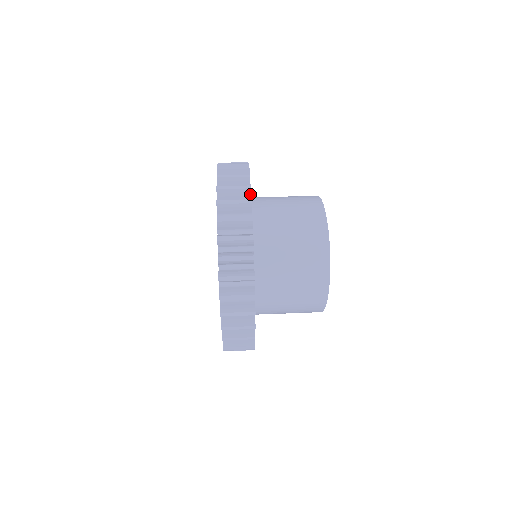
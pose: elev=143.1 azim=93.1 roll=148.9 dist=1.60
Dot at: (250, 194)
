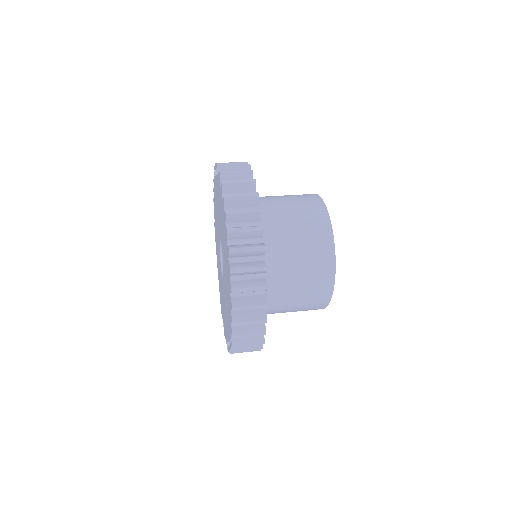
Dot at: (260, 217)
